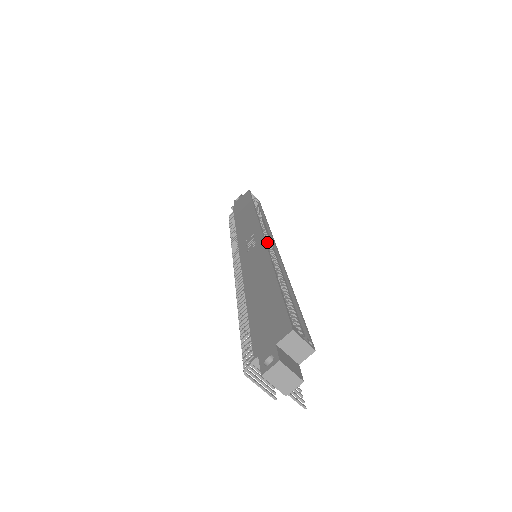
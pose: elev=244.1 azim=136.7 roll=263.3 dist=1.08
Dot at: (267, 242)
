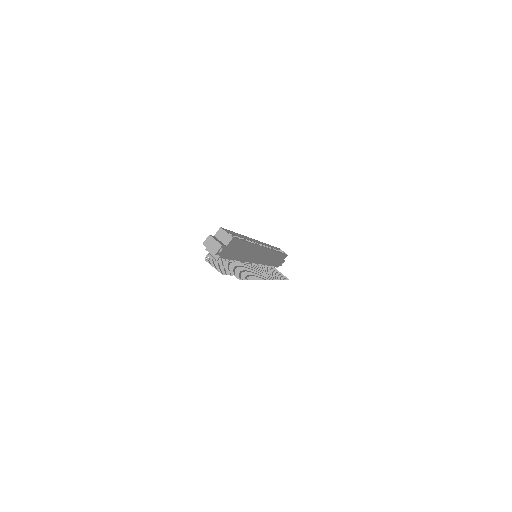
Dot at: occluded
